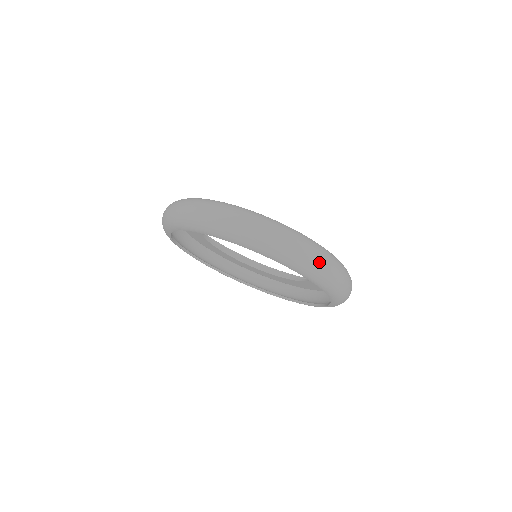
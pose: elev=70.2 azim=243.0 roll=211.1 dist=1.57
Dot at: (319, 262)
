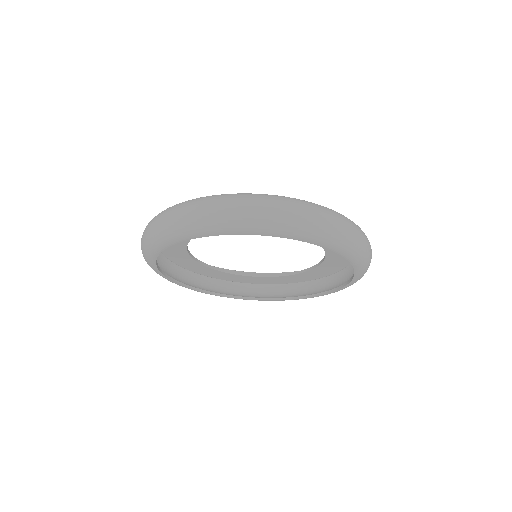
Dot at: (314, 217)
